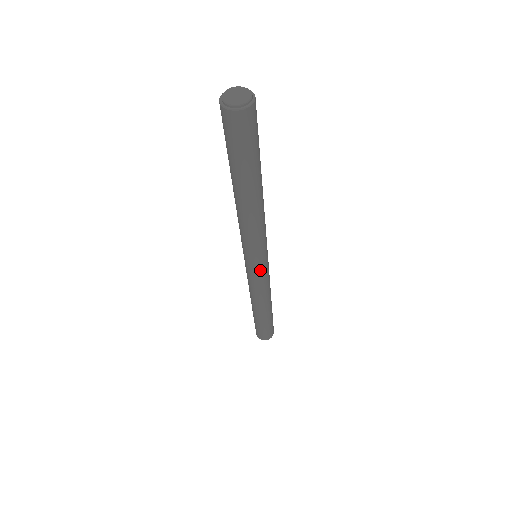
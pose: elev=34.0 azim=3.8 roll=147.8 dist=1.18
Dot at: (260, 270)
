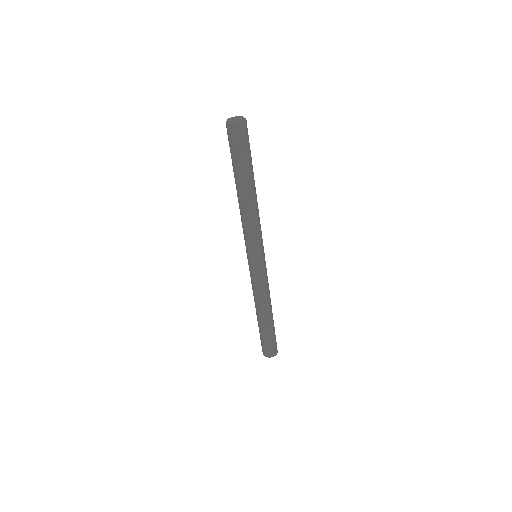
Dot at: (258, 266)
